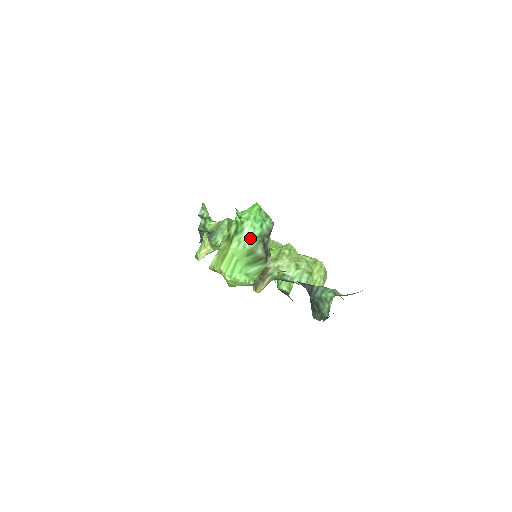
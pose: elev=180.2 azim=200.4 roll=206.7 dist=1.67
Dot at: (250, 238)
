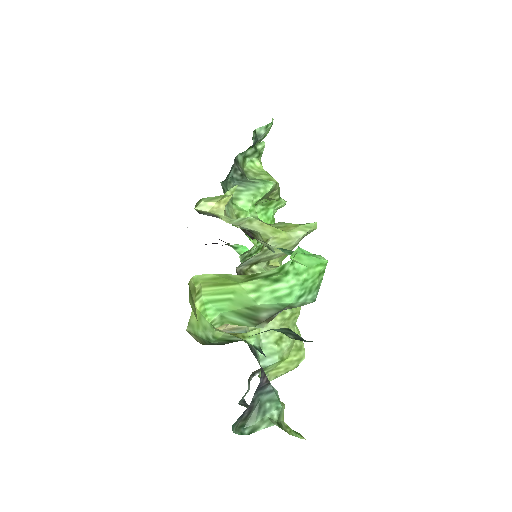
Dot at: (273, 298)
